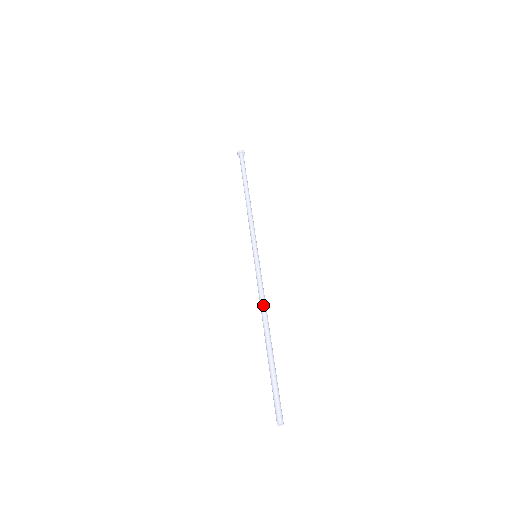
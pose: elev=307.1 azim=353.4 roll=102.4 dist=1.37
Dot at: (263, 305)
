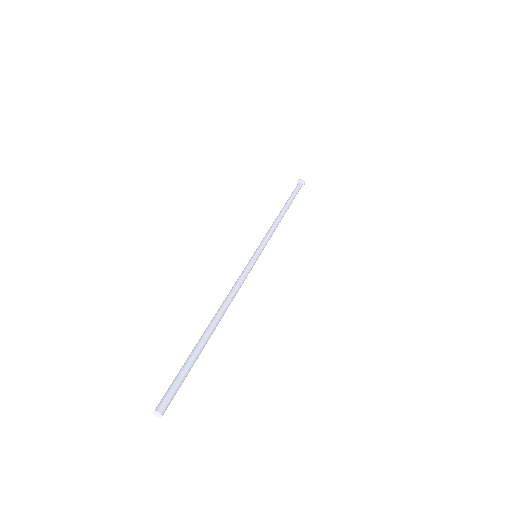
Dot at: (231, 295)
